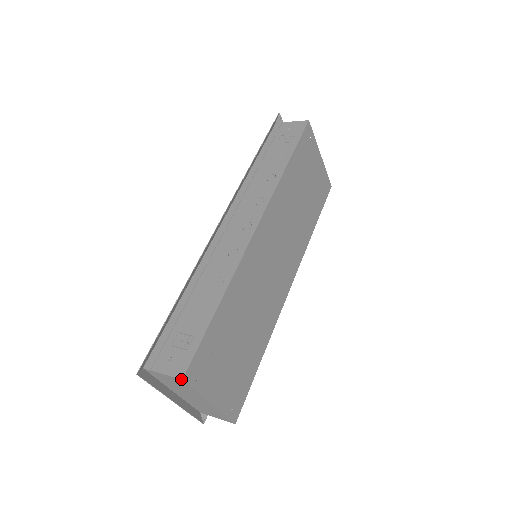
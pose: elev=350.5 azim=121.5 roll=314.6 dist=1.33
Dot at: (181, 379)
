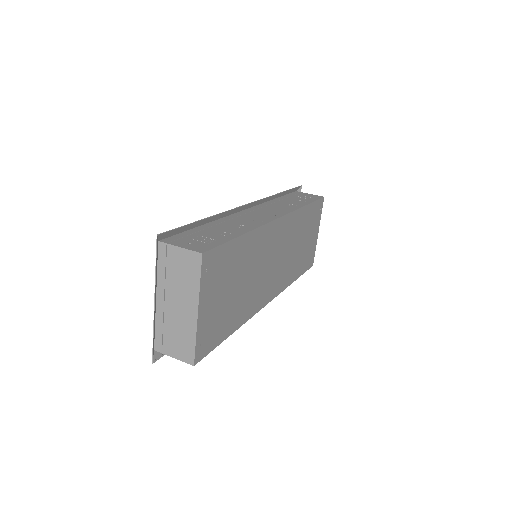
Dot at: (201, 252)
